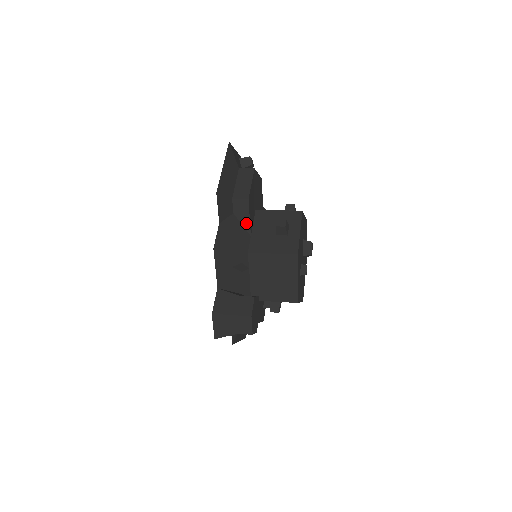
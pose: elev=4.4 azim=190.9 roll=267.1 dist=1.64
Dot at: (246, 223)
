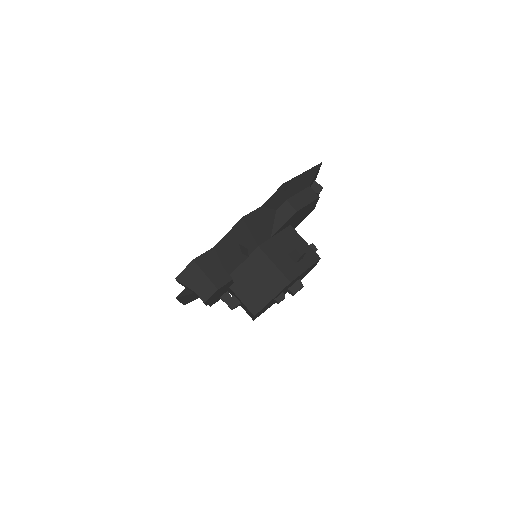
Dot at: (277, 226)
